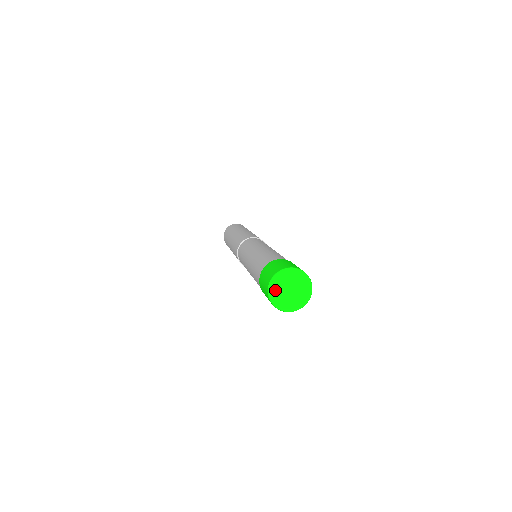
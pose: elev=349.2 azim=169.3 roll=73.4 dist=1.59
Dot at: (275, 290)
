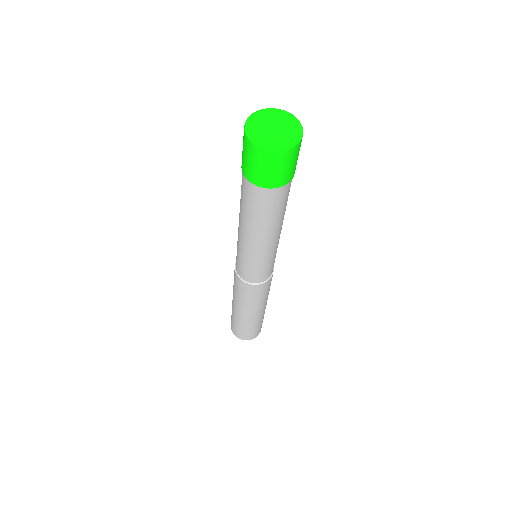
Dot at: (253, 124)
